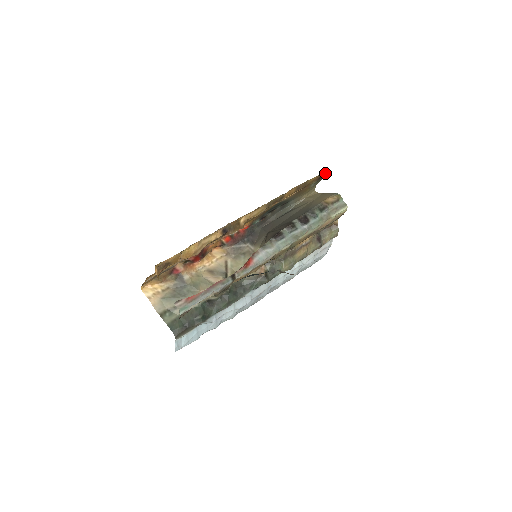
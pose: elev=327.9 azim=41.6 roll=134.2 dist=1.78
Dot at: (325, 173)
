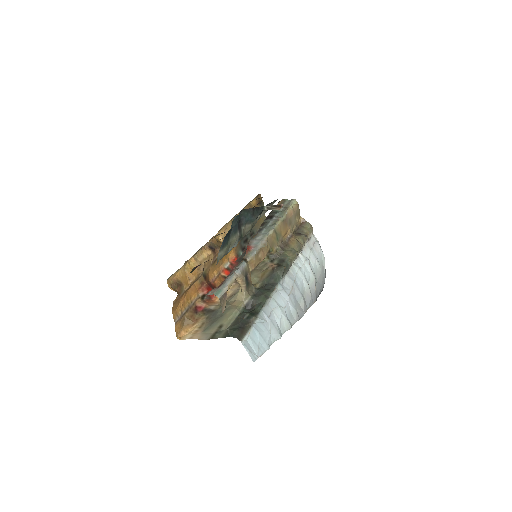
Dot at: (260, 199)
